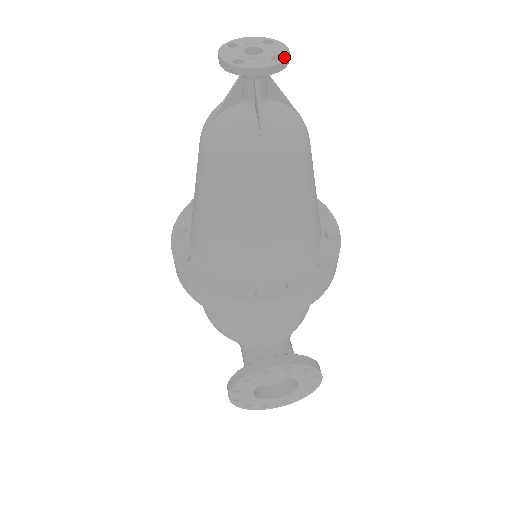
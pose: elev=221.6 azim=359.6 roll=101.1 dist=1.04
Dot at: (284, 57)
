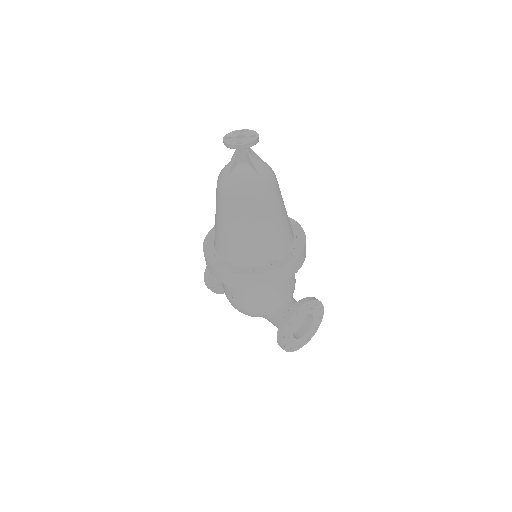
Dot at: (257, 135)
